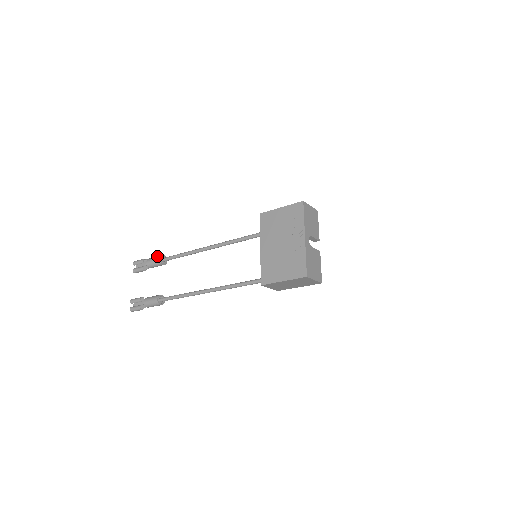
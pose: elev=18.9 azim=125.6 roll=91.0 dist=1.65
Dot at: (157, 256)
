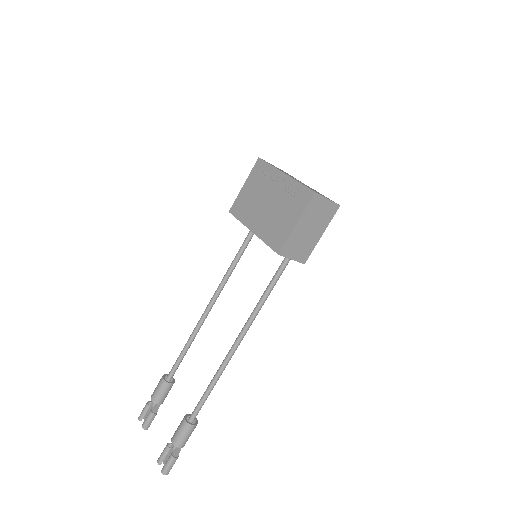
Dot at: (159, 381)
